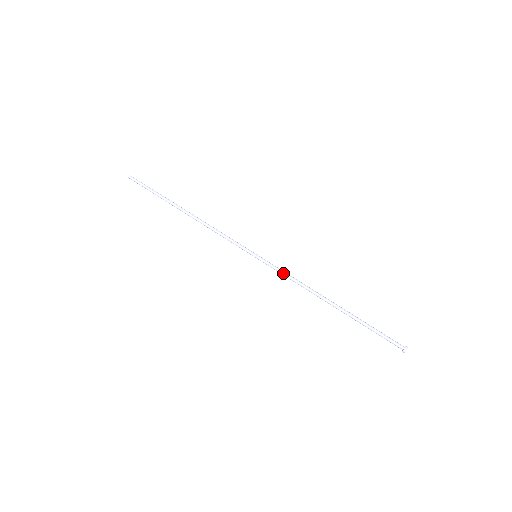
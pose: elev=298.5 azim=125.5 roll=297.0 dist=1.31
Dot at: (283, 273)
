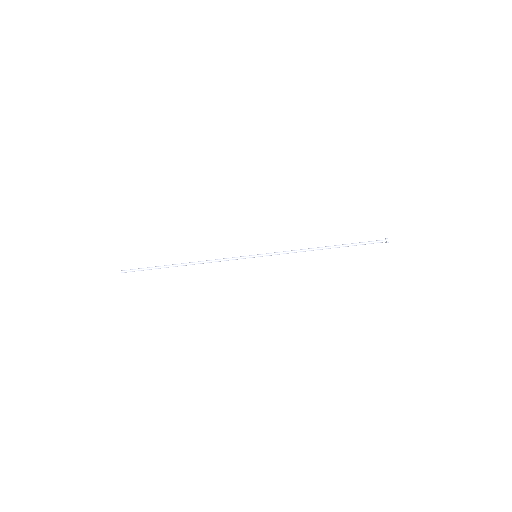
Dot at: occluded
